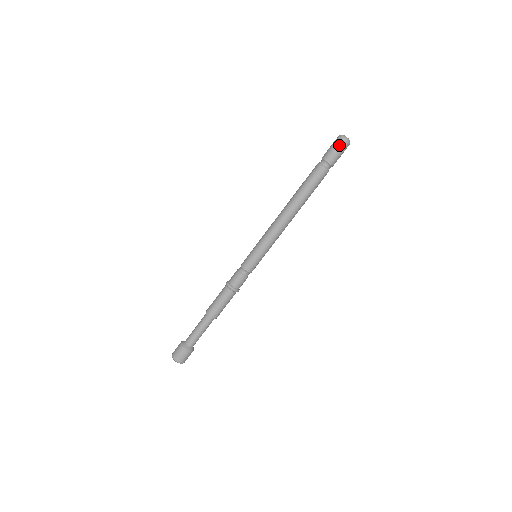
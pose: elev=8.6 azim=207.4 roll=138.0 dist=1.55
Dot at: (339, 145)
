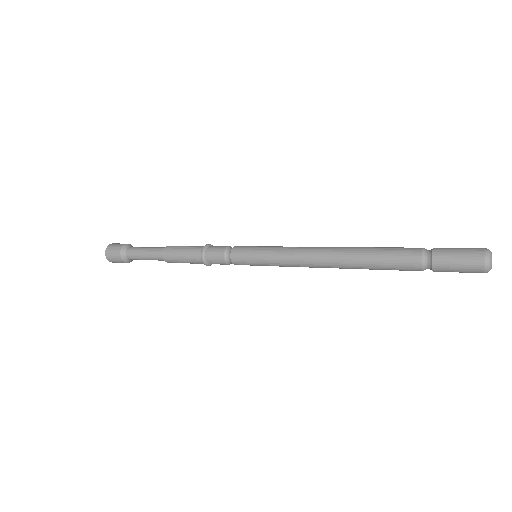
Dot at: (469, 268)
